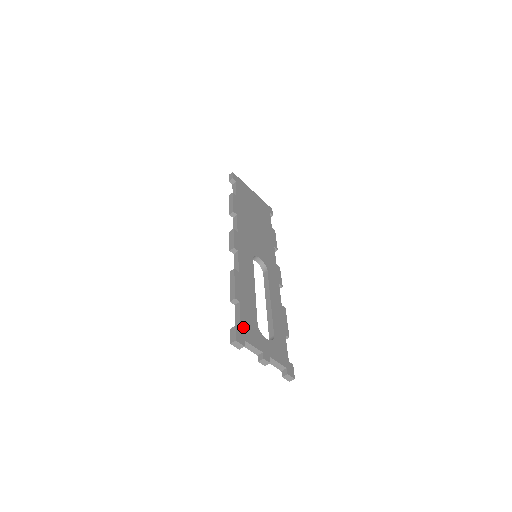
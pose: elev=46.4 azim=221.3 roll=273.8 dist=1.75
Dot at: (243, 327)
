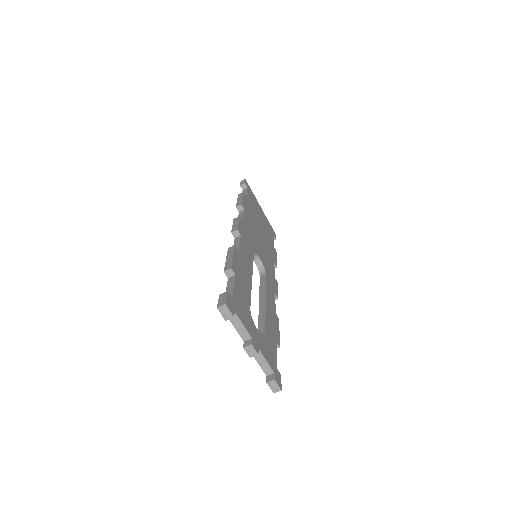
Dot at: (235, 299)
